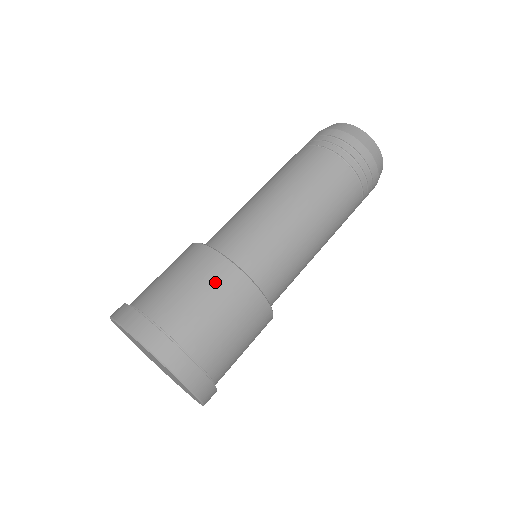
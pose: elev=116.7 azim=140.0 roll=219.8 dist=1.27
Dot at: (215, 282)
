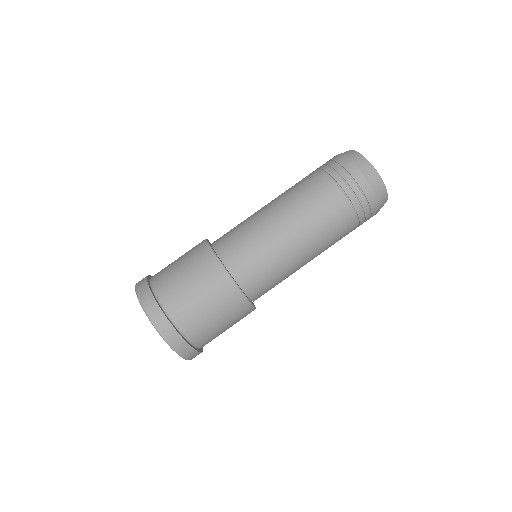
Dot at: (229, 309)
